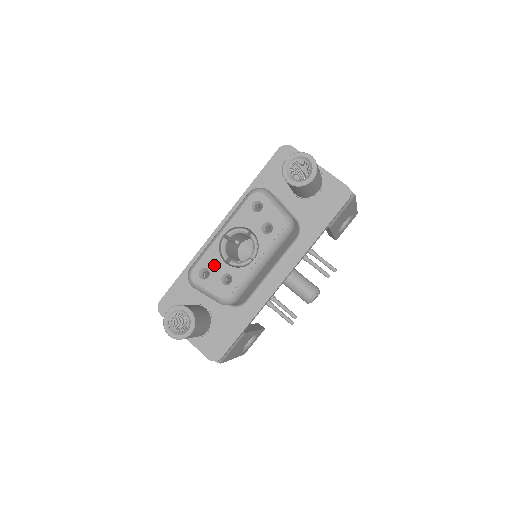
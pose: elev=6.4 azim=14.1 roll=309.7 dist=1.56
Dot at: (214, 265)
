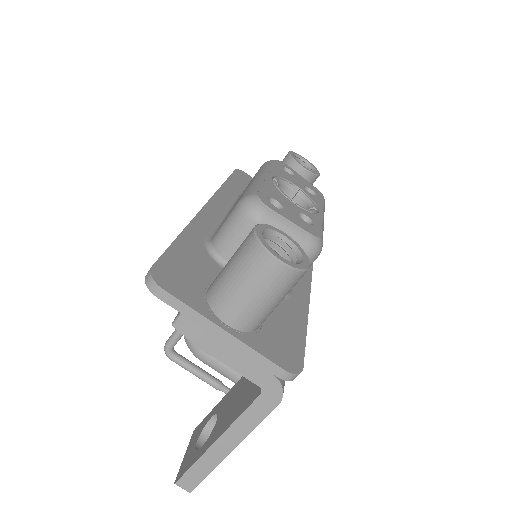
Dot at: (282, 199)
